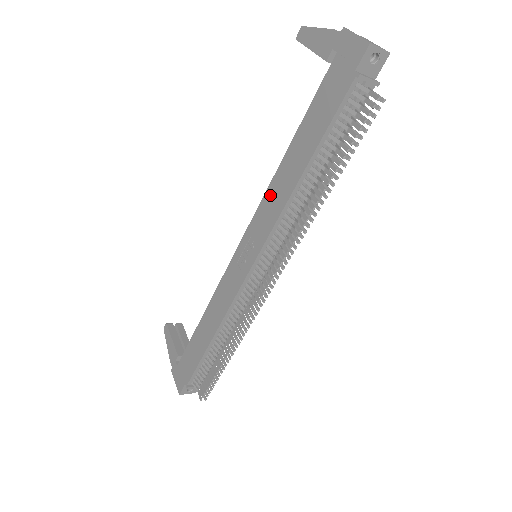
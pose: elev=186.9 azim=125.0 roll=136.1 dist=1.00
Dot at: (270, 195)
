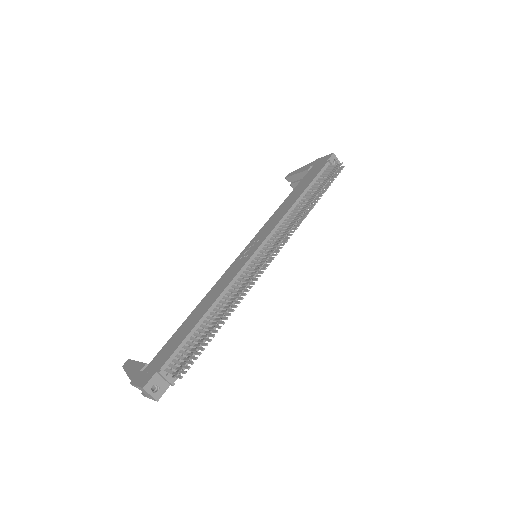
Dot at: (272, 218)
